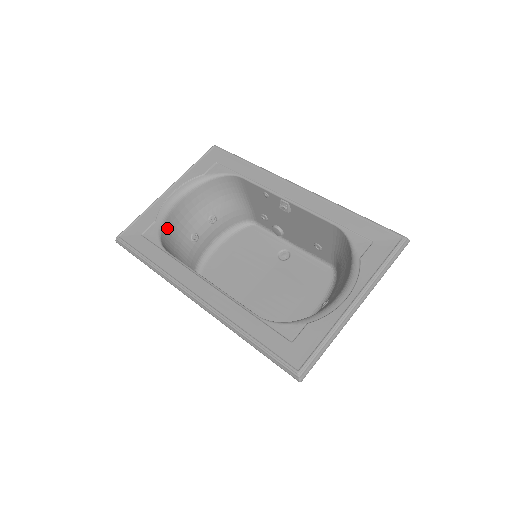
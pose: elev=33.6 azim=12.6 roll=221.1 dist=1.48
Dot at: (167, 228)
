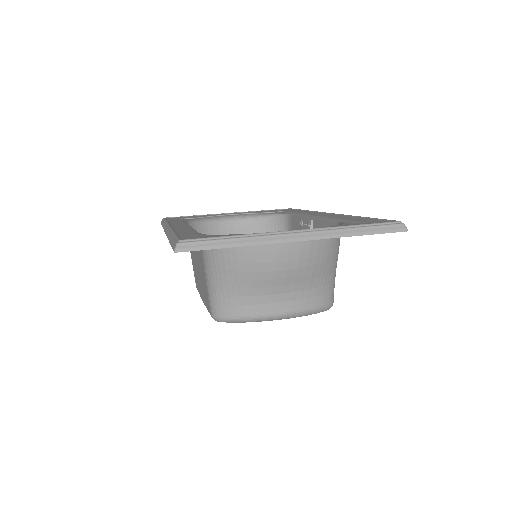
Dot at: (205, 228)
